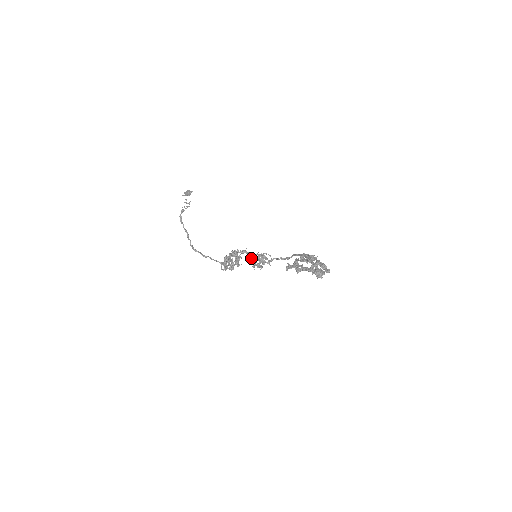
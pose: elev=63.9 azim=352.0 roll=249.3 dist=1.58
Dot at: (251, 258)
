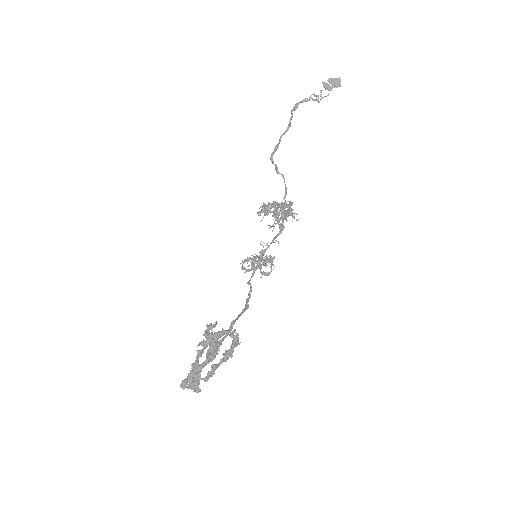
Dot at: (265, 245)
